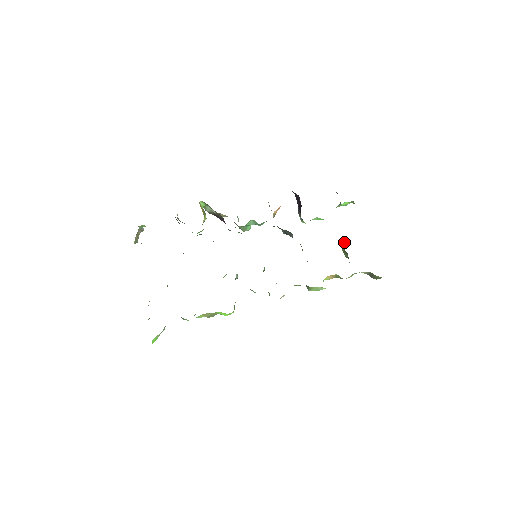
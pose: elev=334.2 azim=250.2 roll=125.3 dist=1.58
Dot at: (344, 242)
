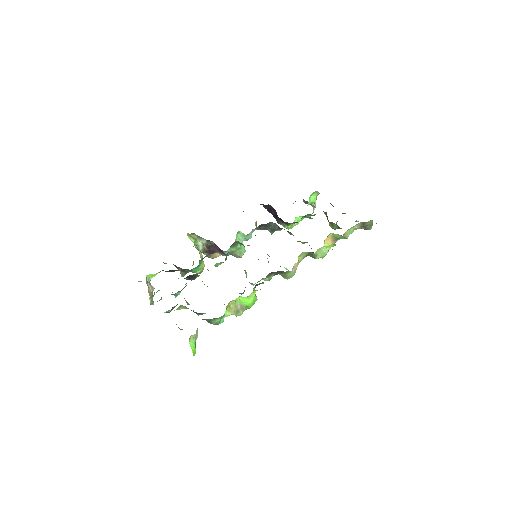
Dot at: occluded
